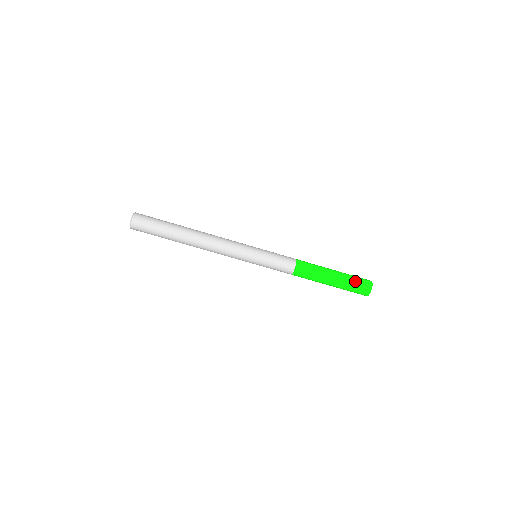
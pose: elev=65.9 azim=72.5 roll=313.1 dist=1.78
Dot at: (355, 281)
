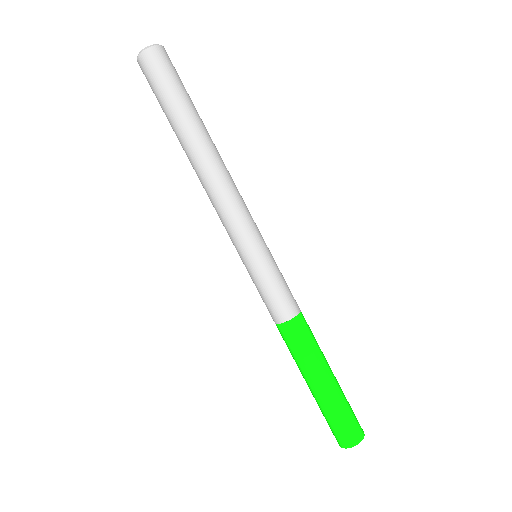
Dot at: (346, 413)
